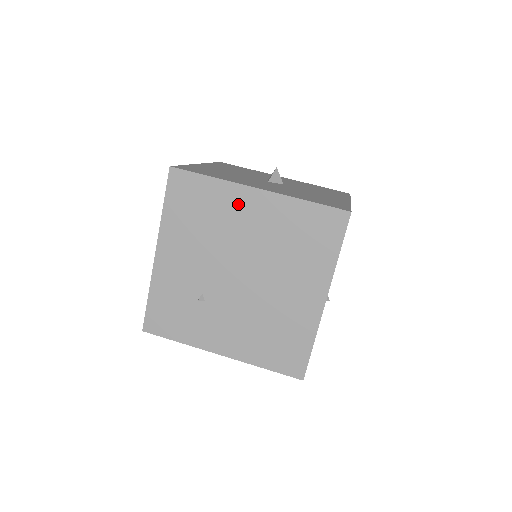
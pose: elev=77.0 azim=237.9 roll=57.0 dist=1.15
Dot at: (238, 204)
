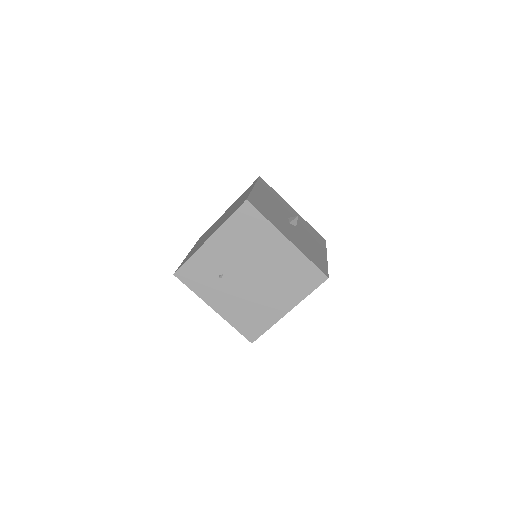
Dot at: (273, 241)
